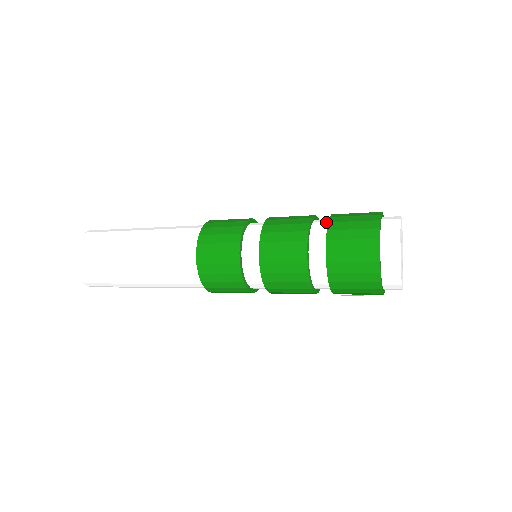
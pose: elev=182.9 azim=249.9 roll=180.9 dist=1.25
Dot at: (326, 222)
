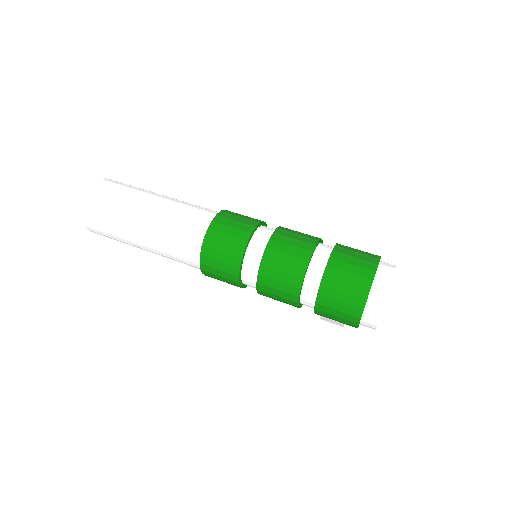
Dot at: (328, 253)
